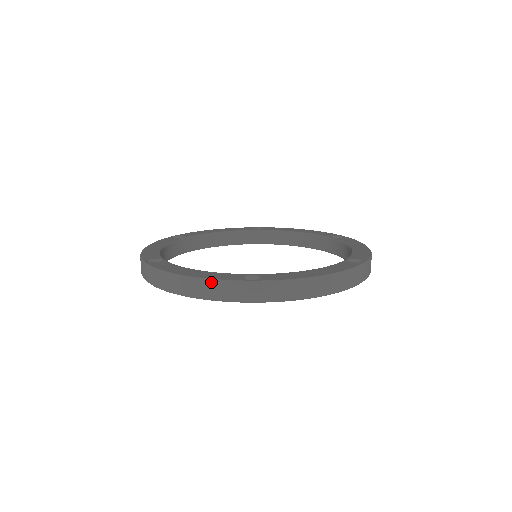
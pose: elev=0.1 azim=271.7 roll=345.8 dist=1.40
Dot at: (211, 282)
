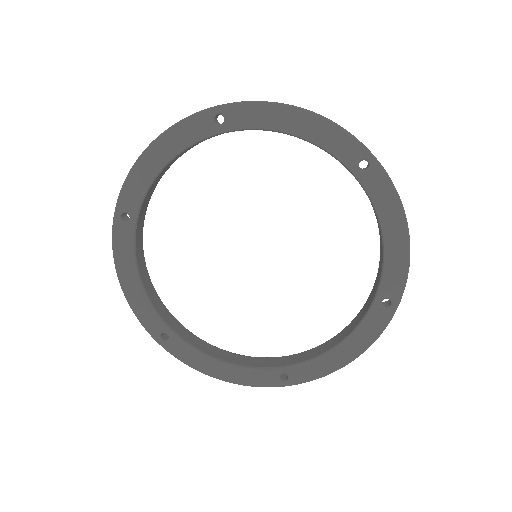
Dot at: occluded
